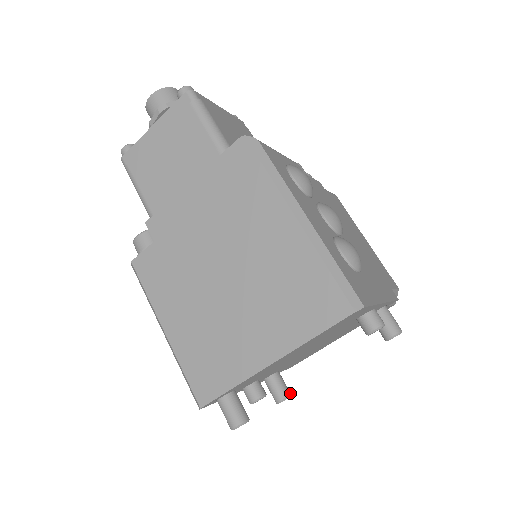
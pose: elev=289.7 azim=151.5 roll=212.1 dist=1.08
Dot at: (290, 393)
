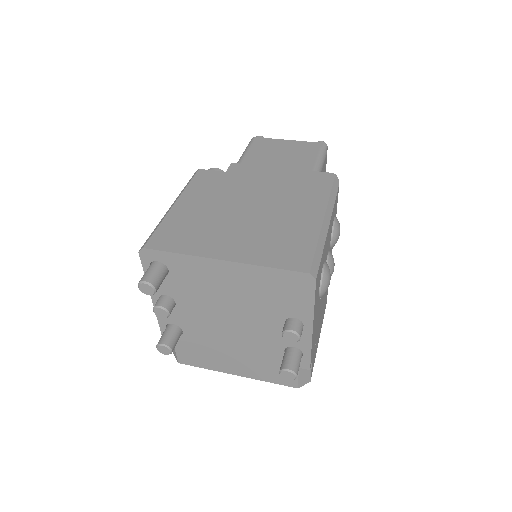
Dot at: occluded
